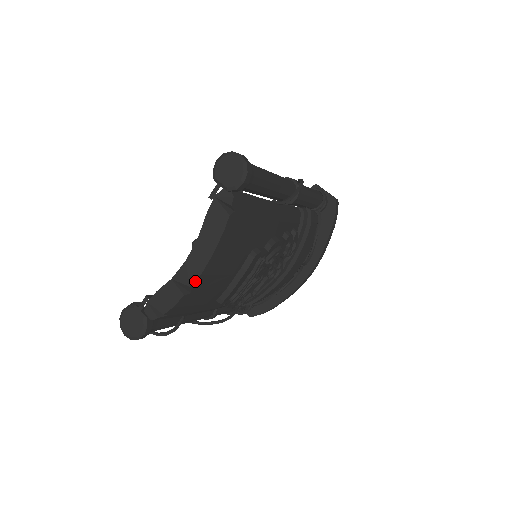
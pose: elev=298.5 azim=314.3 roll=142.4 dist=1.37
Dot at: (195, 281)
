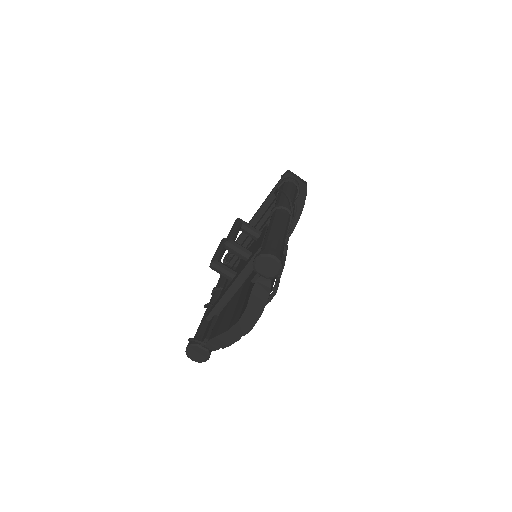
Dot at: (247, 333)
